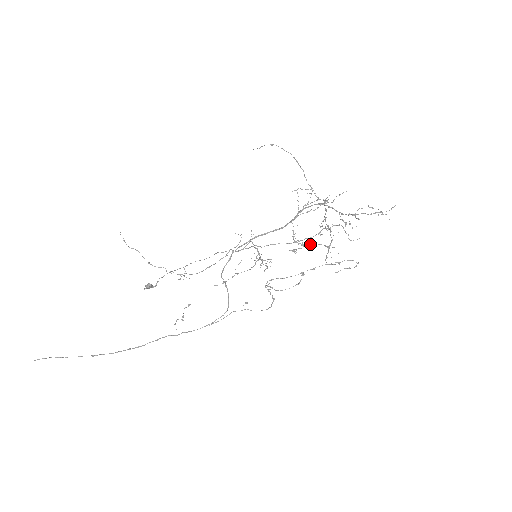
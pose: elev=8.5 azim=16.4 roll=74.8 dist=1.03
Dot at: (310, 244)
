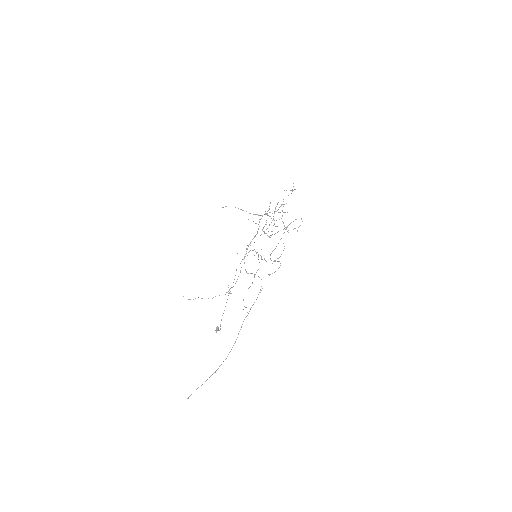
Dot at: occluded
